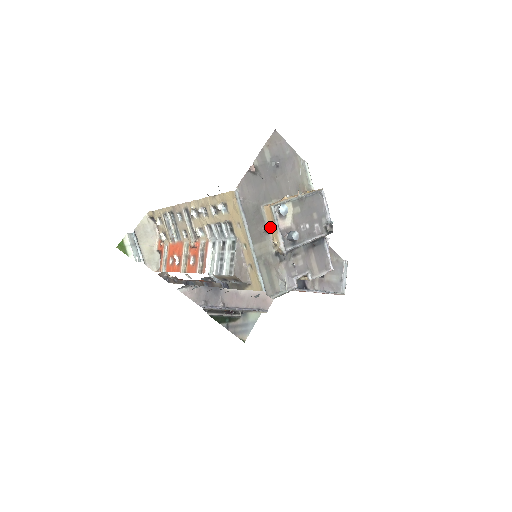
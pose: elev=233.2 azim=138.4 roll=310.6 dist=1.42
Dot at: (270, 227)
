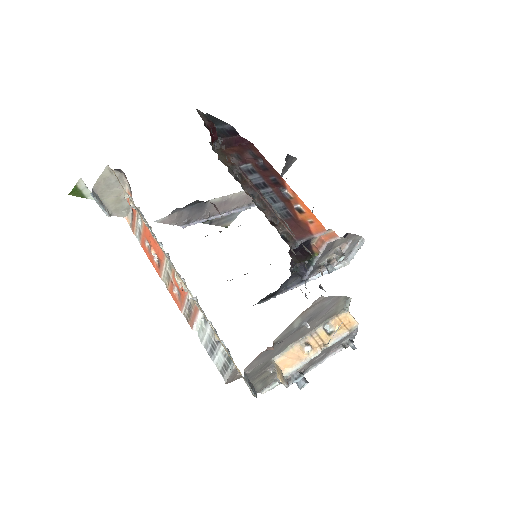
Dot at: (277, 370)
